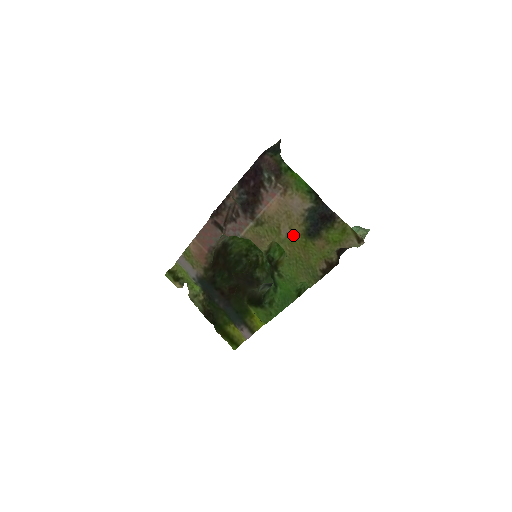
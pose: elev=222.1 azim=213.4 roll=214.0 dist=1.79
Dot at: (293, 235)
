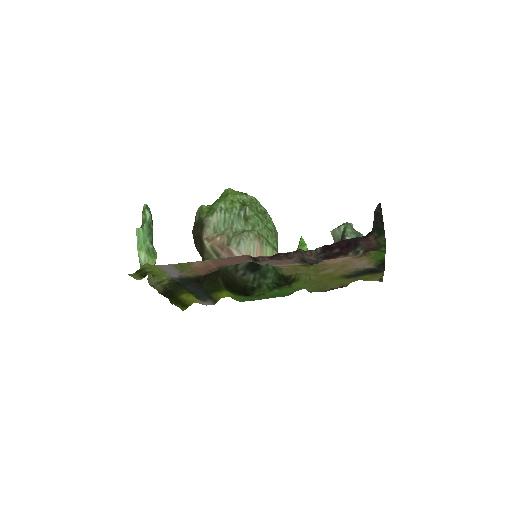
Dot at: (332, 274)
